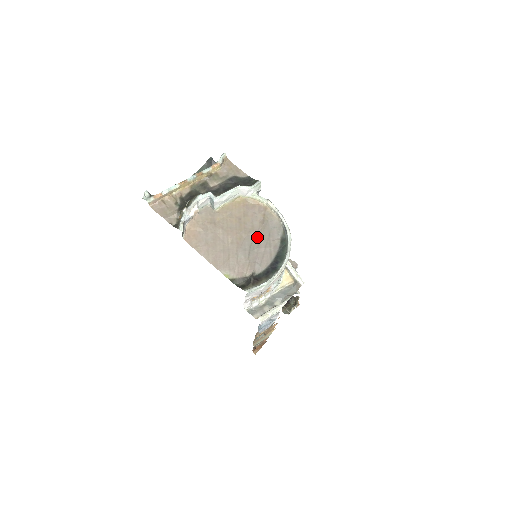
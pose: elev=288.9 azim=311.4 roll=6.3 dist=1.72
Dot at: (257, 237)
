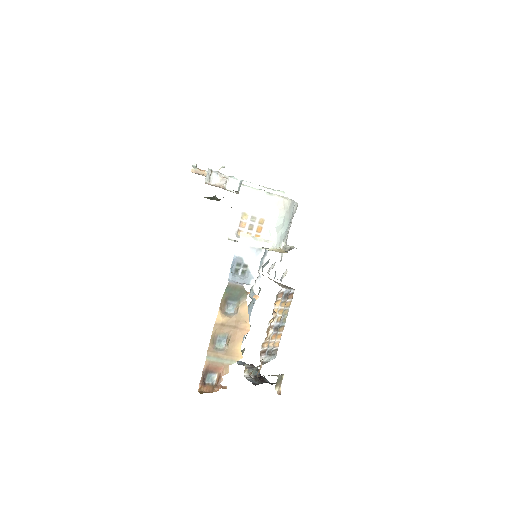
Dot at: occluded
